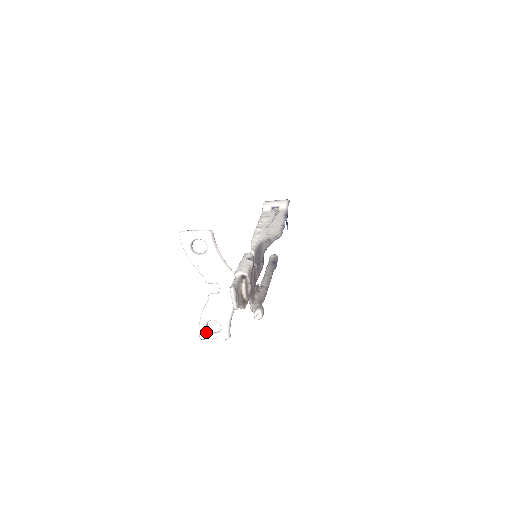
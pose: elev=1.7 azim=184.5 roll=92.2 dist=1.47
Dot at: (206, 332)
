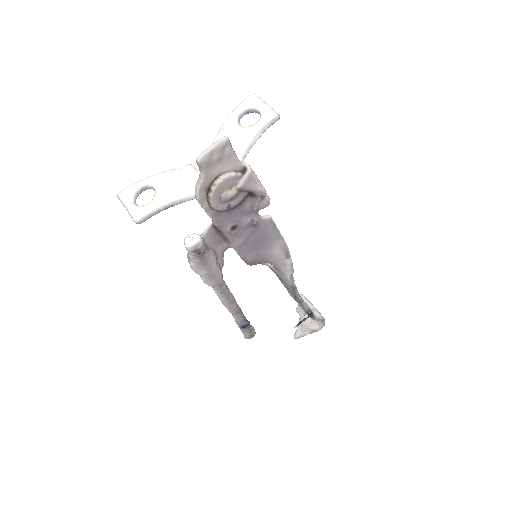
Dot at: (132, 193)
